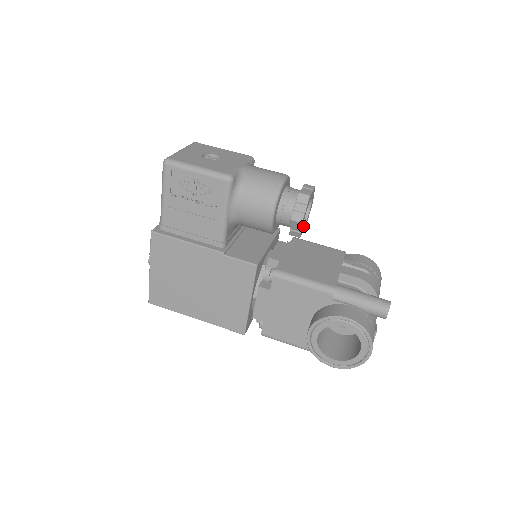
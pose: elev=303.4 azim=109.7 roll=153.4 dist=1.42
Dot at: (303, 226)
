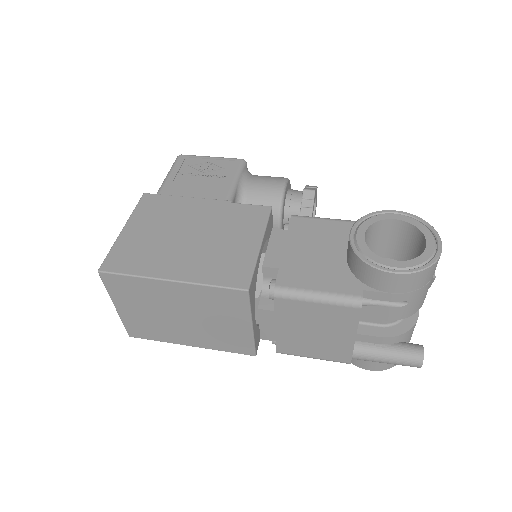
Dot at: occluded
